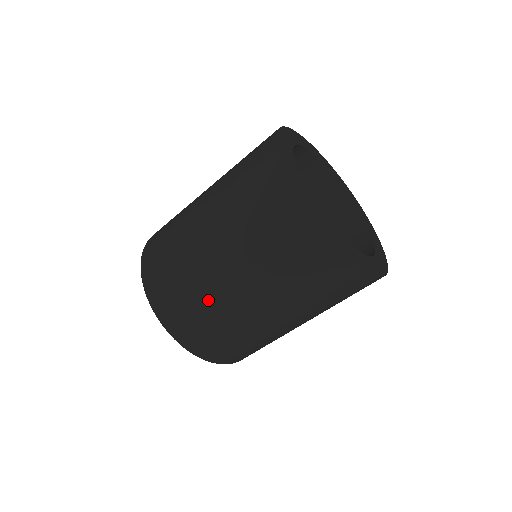
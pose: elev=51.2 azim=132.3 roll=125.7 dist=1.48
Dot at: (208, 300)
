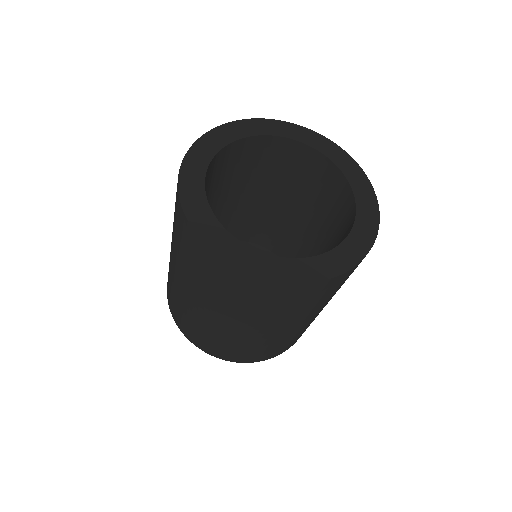
Dot at: (261, 345)
